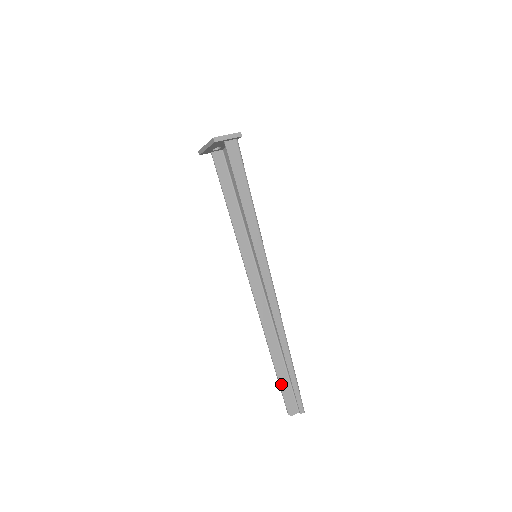
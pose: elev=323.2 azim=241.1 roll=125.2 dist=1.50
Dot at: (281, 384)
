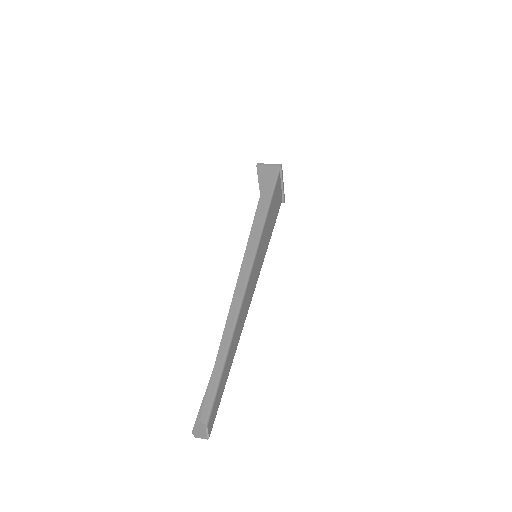
Dot at: occluded
